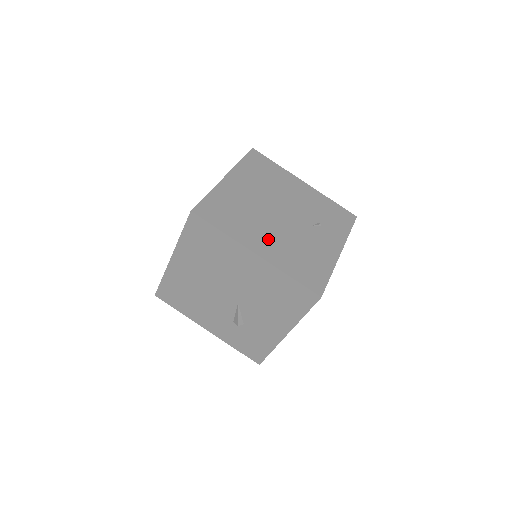
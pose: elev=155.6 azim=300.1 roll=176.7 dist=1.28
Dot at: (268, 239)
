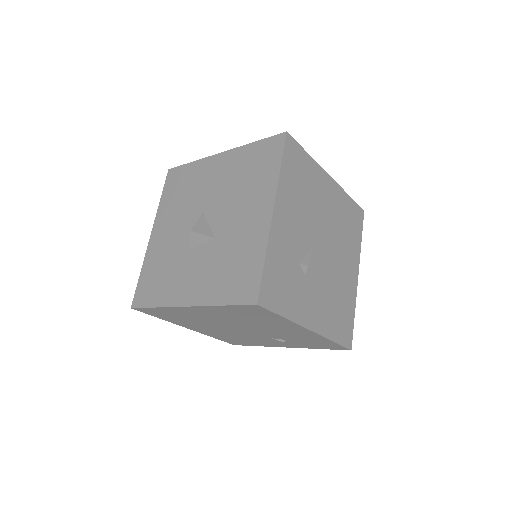
Dot at: (208, 330)
